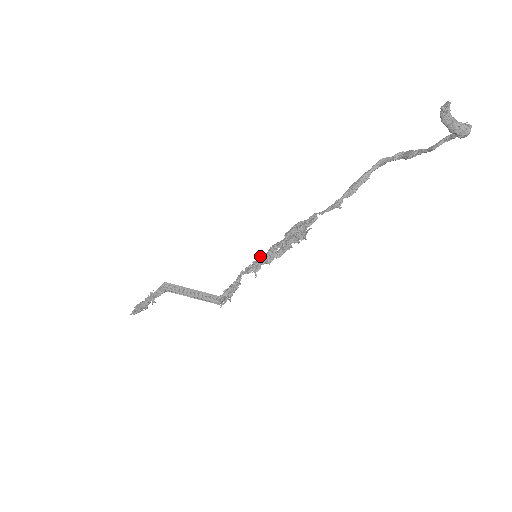
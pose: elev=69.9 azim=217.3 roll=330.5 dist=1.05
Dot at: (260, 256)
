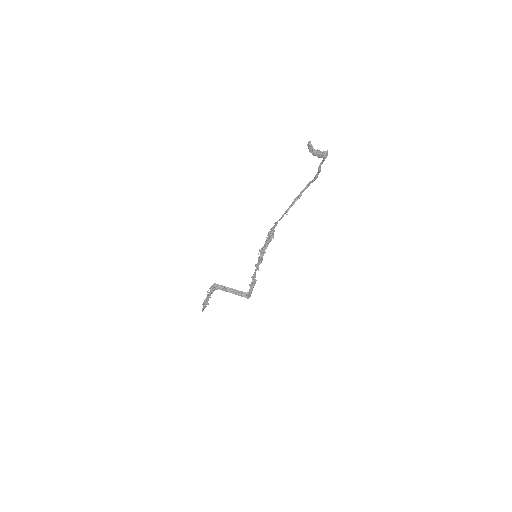
Dot at: occluded
